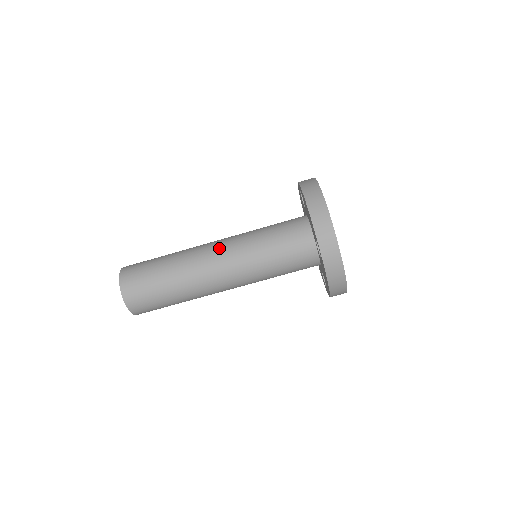
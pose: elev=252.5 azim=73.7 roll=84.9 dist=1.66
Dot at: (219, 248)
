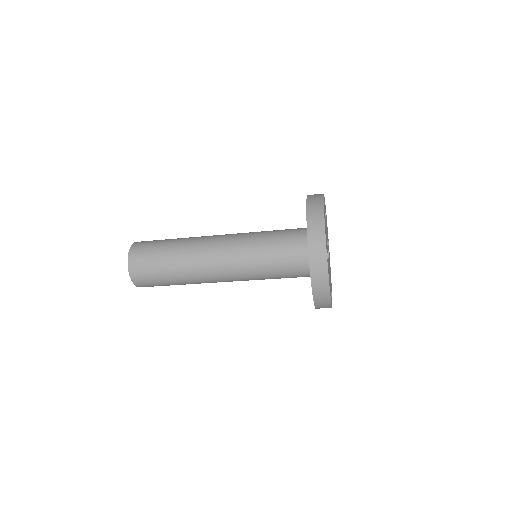
Dot at: (225, 276)
